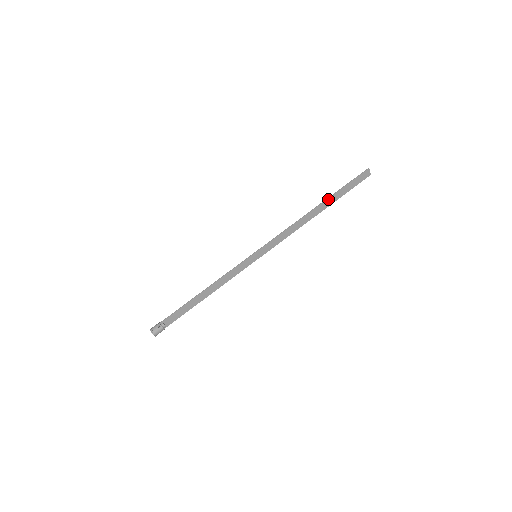
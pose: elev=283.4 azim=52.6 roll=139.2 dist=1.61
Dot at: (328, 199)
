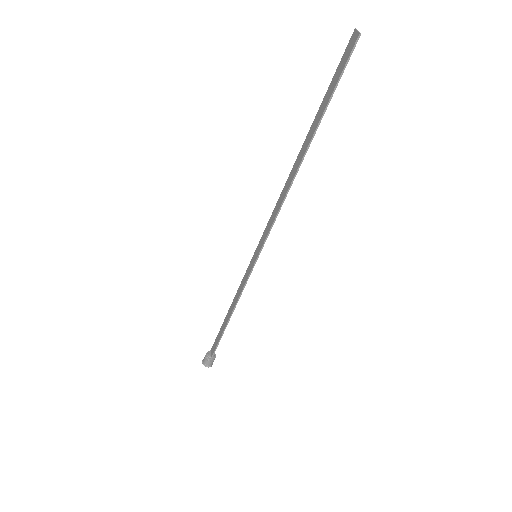
Dot at: (313, 136)
